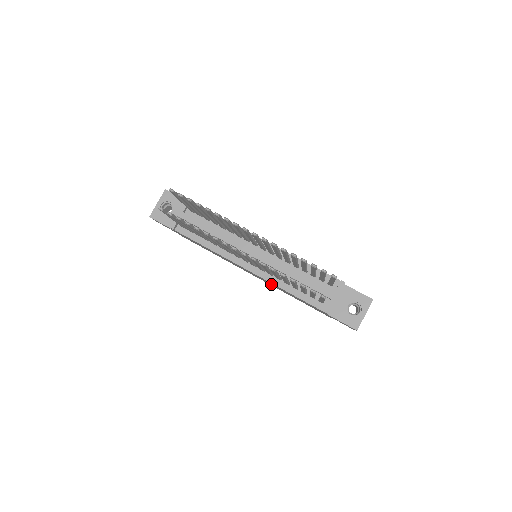
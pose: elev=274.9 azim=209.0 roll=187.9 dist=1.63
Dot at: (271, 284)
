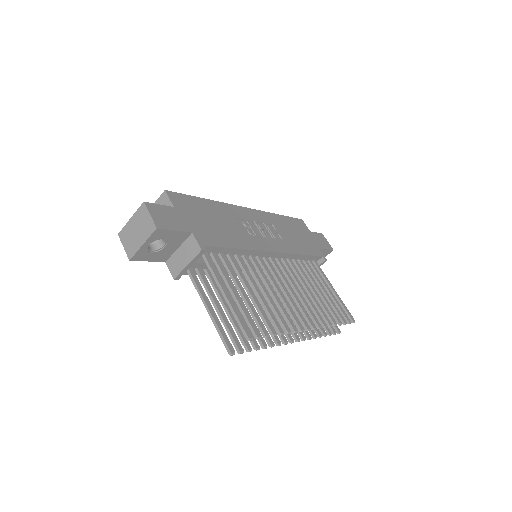
Dot at: occluded
